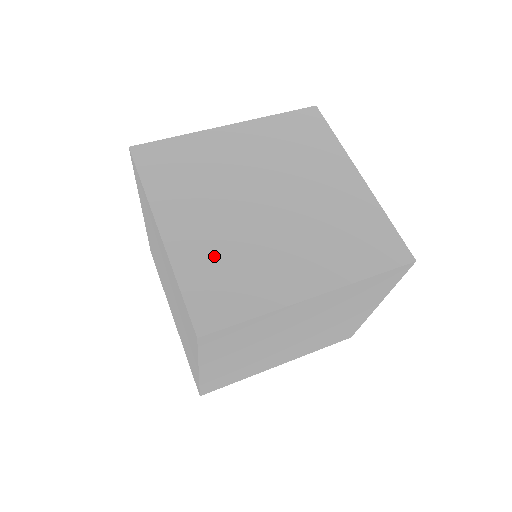
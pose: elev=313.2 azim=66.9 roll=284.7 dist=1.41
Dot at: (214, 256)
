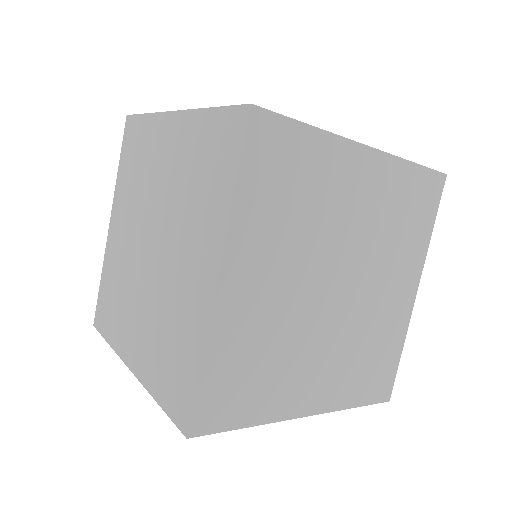
Dot at: occluded
